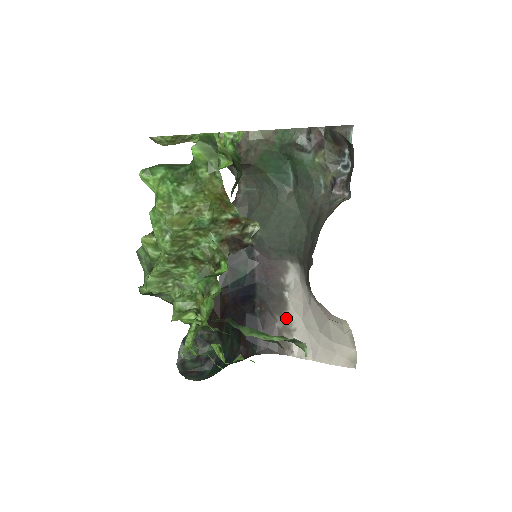
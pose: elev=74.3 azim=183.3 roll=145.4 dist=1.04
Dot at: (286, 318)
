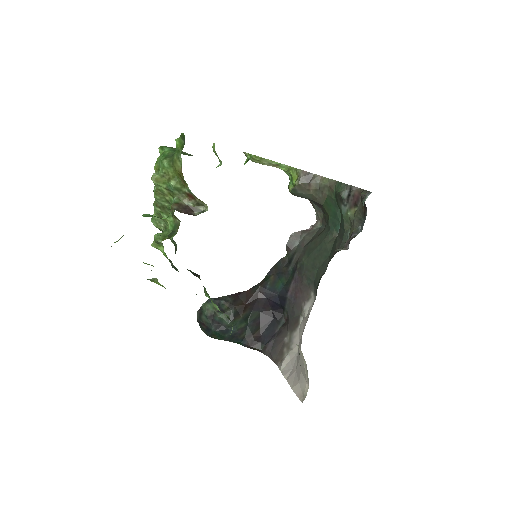
Dot at: (292, 337)
